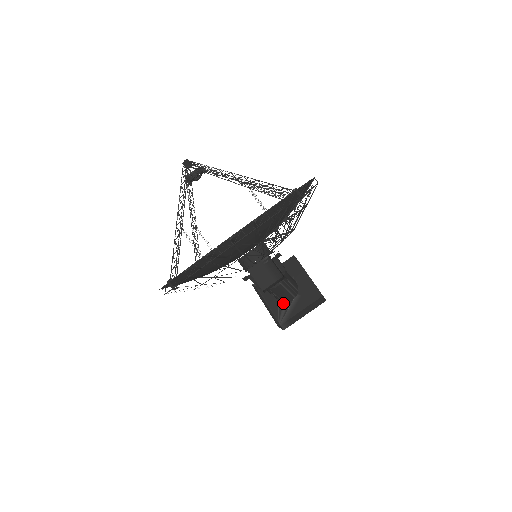
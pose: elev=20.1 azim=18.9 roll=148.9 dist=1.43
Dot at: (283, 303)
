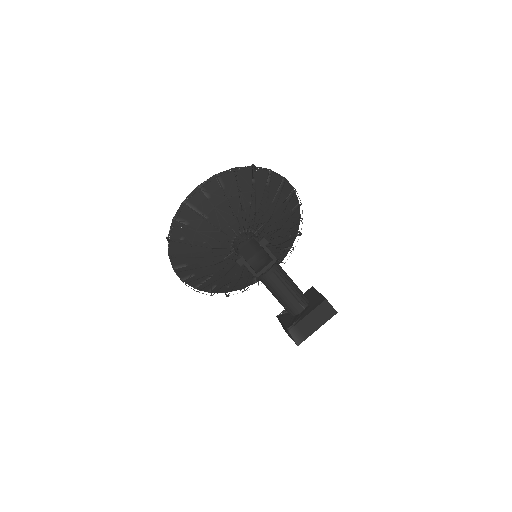
Dot at: (295, 316)
